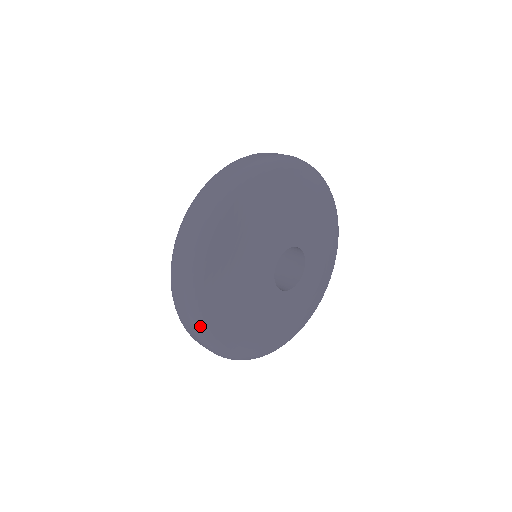
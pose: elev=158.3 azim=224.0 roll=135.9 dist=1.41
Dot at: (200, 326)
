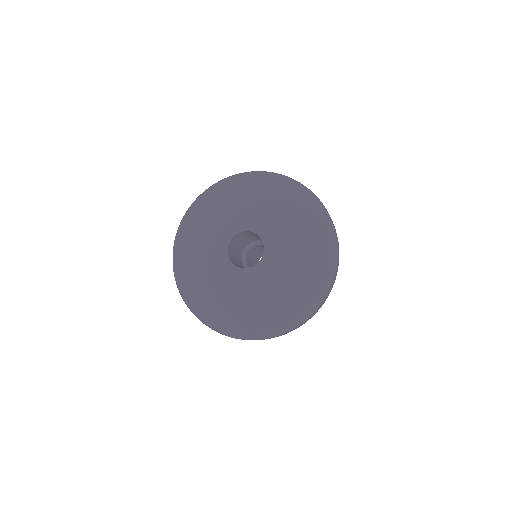
Dot at: (181, 292)
